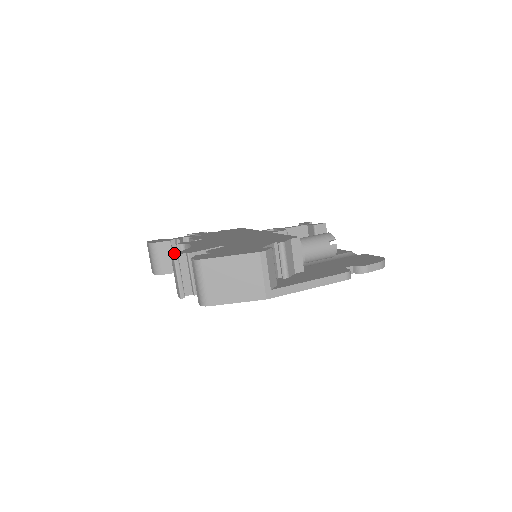
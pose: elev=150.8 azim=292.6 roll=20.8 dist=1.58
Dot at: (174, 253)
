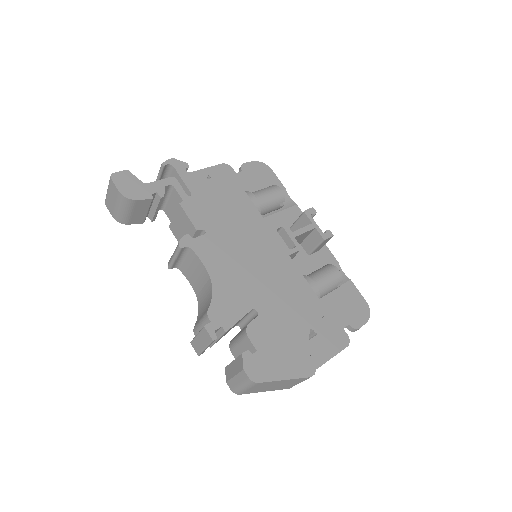
Dot at: occluded
